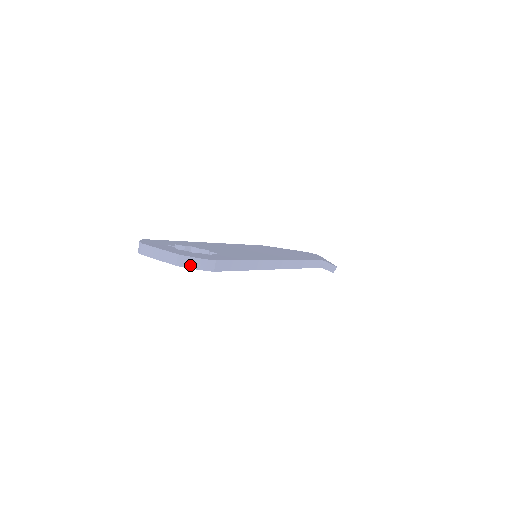
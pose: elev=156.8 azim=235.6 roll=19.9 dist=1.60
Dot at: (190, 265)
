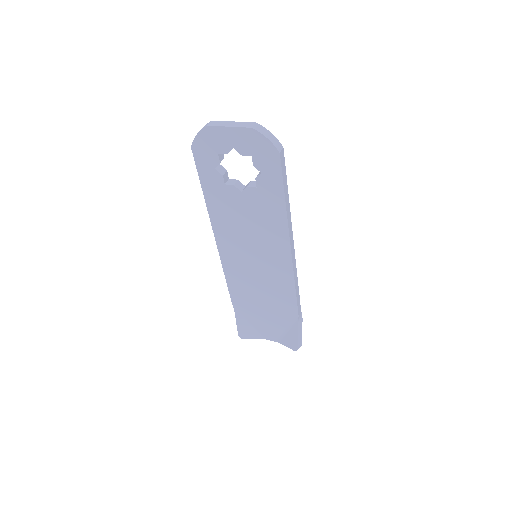
Dot at: (264, 133)
